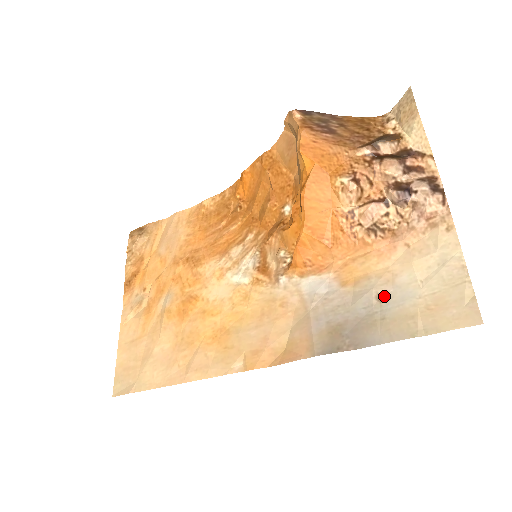
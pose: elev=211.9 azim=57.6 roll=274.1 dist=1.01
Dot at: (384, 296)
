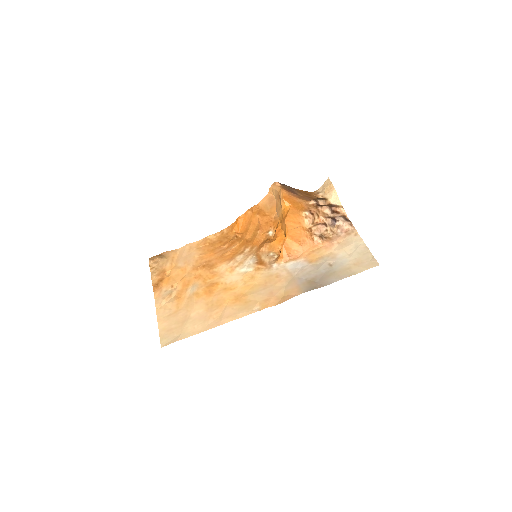
Dot at: (333, 263)
